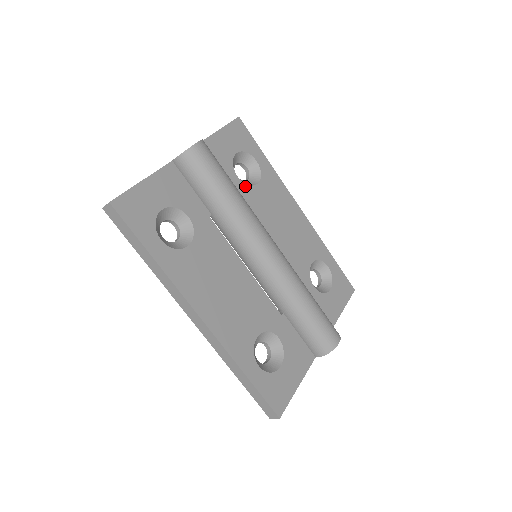
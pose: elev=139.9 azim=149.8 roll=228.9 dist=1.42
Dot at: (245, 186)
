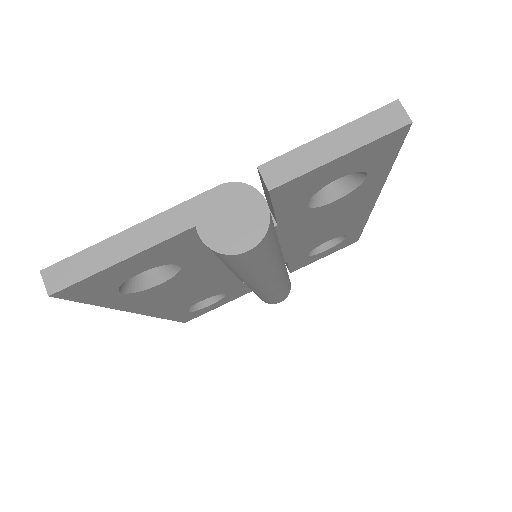
Dot at: (309, 210)
